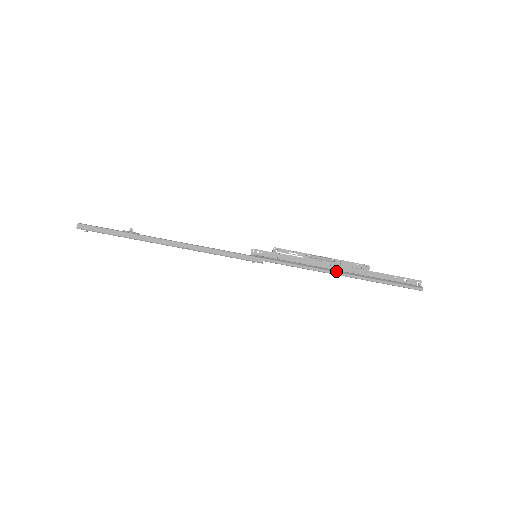
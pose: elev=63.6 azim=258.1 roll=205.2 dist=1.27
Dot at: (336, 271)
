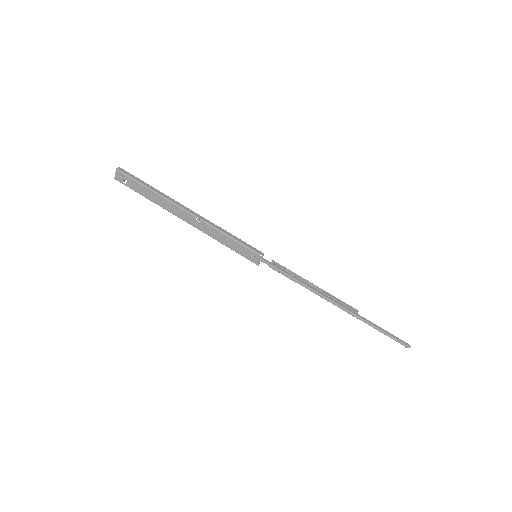
Dot at: (327, 296)
